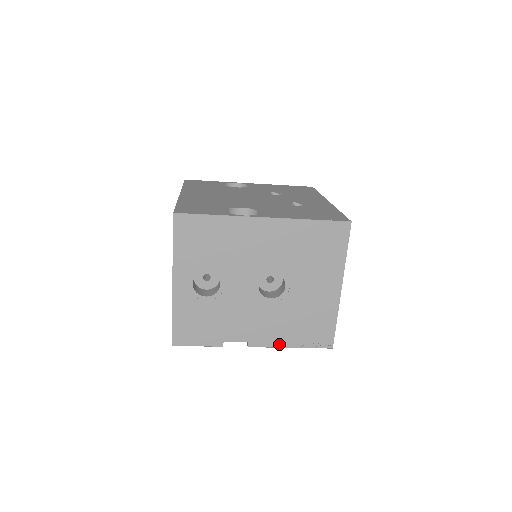
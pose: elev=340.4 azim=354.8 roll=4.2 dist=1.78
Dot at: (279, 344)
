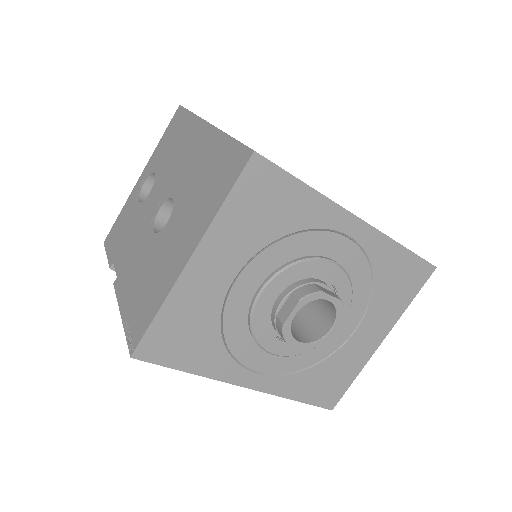
Dot at: (121, 301)
